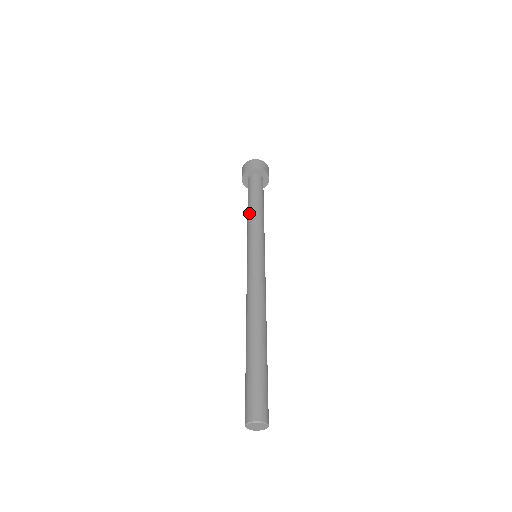
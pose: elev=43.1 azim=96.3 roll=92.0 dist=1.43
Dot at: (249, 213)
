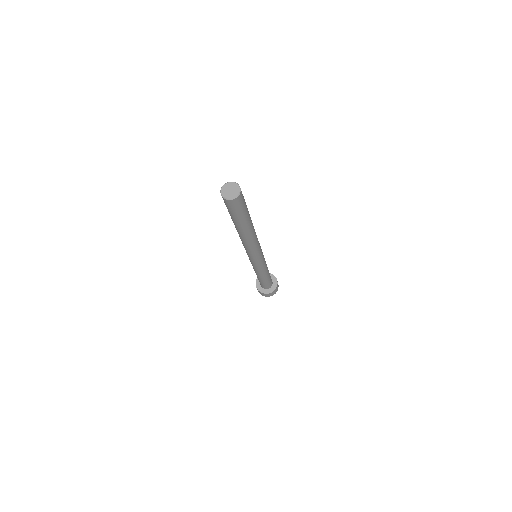
Dot at: occluded
